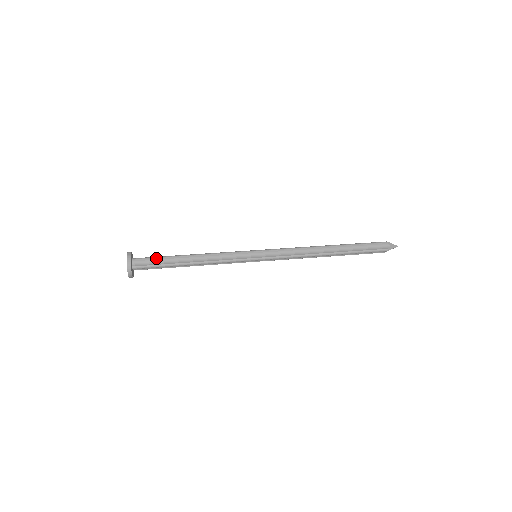
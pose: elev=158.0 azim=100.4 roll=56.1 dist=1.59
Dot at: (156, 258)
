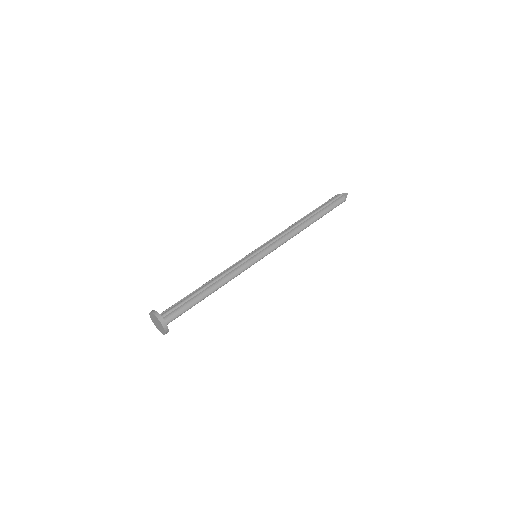
Dot at: (181, 305)
